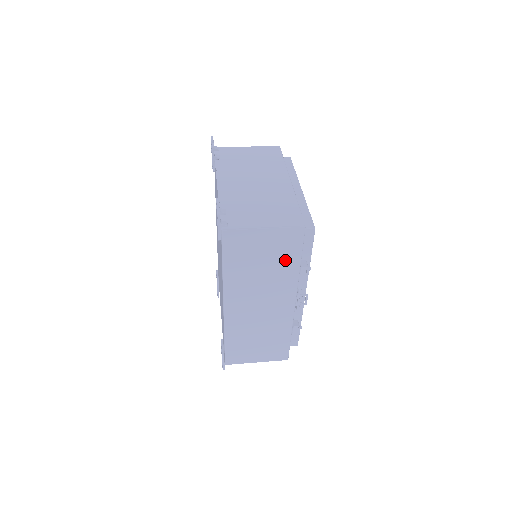
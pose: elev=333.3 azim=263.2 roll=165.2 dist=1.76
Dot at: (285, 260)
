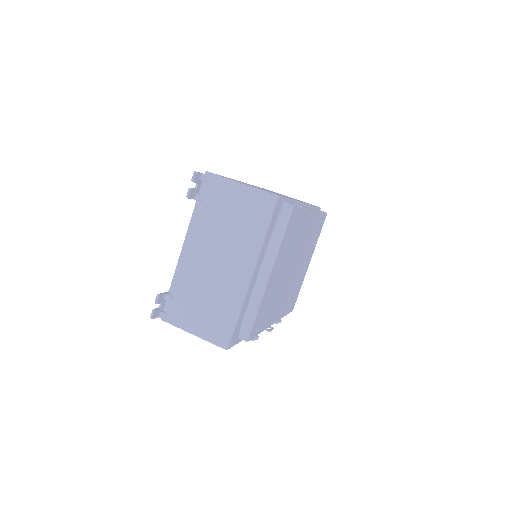
Dot at: occluded
